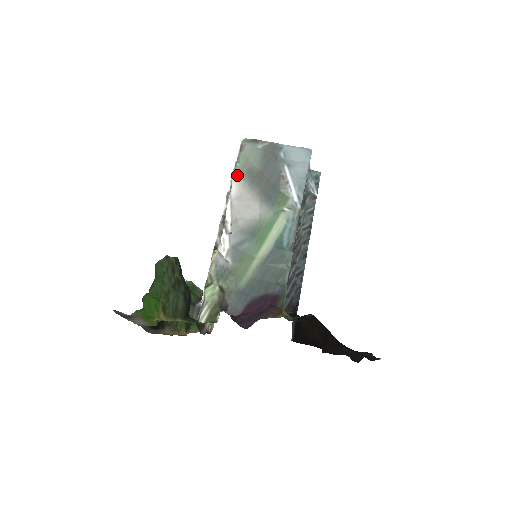
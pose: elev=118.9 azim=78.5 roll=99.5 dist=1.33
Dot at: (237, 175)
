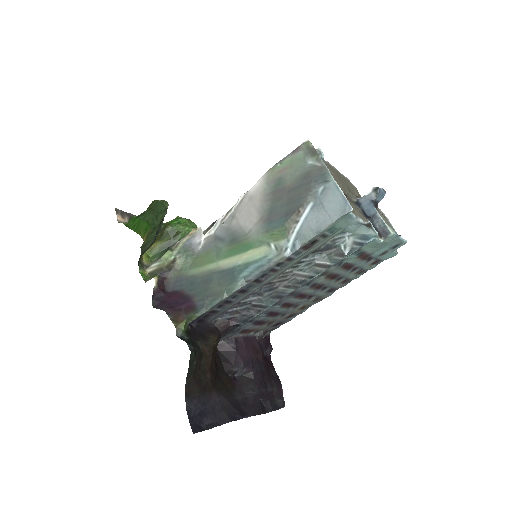
Dot at: (268, 175)
